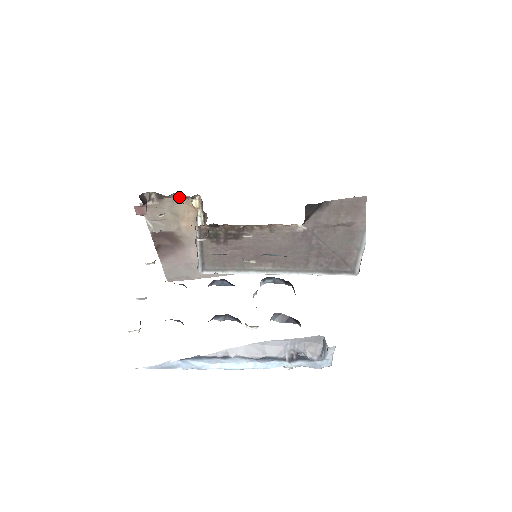
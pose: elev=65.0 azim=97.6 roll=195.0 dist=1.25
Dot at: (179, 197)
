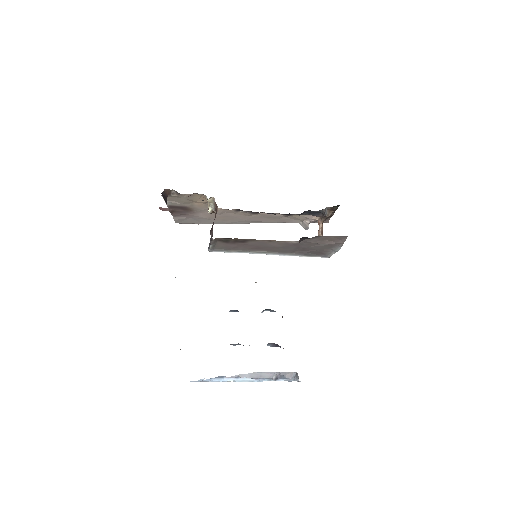
Dot at: (196, 194)
